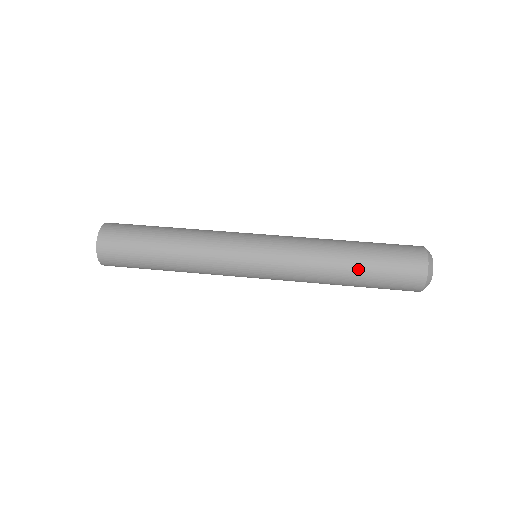
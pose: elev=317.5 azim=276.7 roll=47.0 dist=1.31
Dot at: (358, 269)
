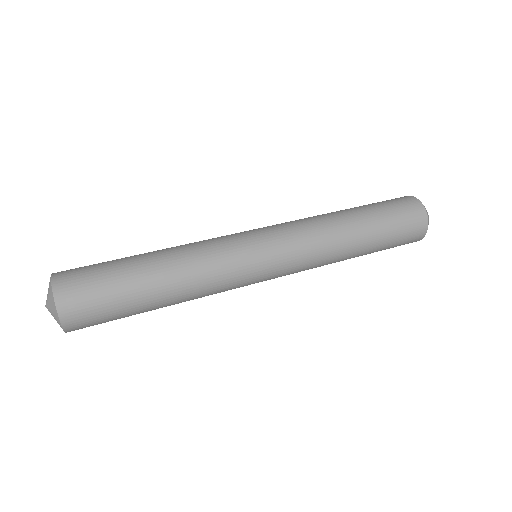
Dot at: (361, 213)
